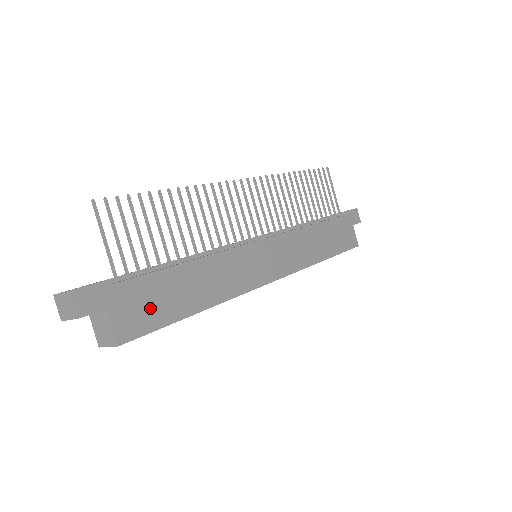
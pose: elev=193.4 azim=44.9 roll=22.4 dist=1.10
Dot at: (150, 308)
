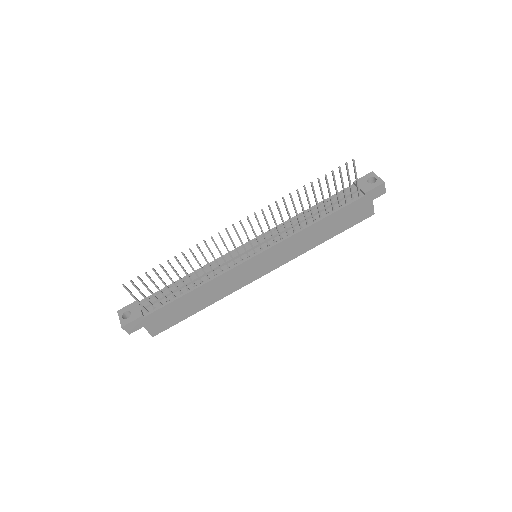
Dot at: (169, 318)
